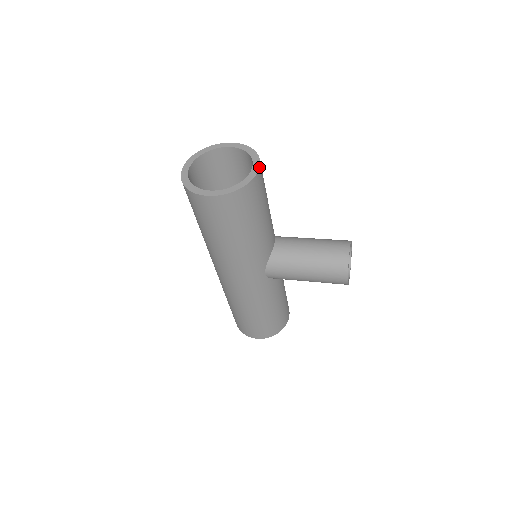
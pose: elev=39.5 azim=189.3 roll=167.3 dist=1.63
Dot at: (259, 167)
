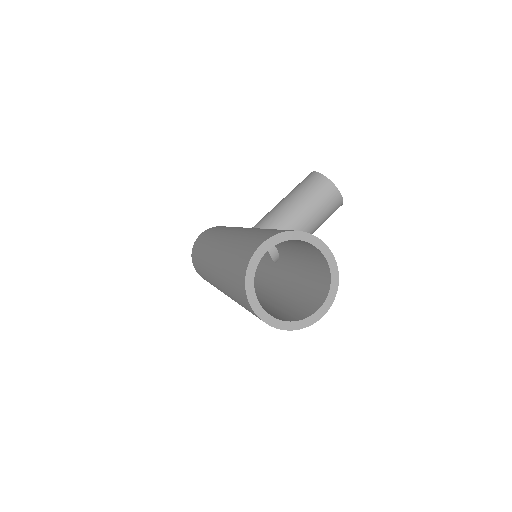
Dot at: (327, 246)
